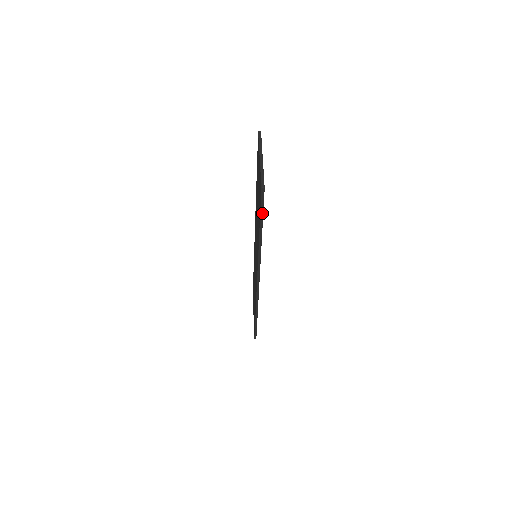
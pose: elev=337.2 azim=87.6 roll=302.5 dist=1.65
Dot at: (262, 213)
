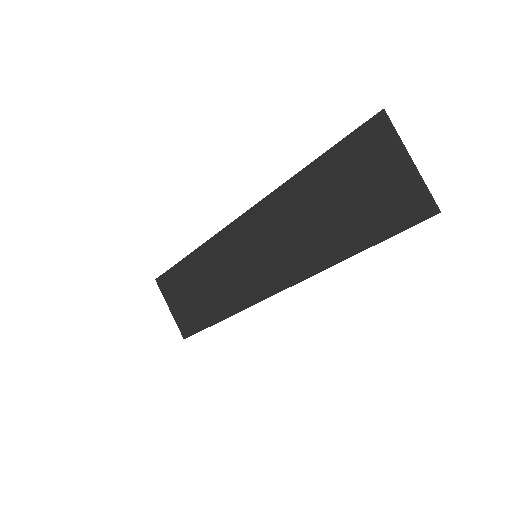
Dot at: occluded
